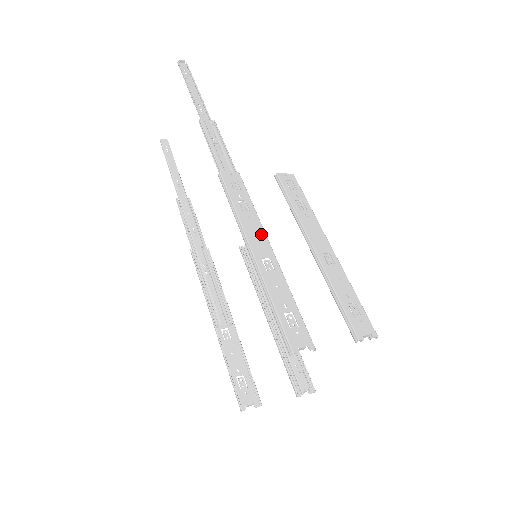
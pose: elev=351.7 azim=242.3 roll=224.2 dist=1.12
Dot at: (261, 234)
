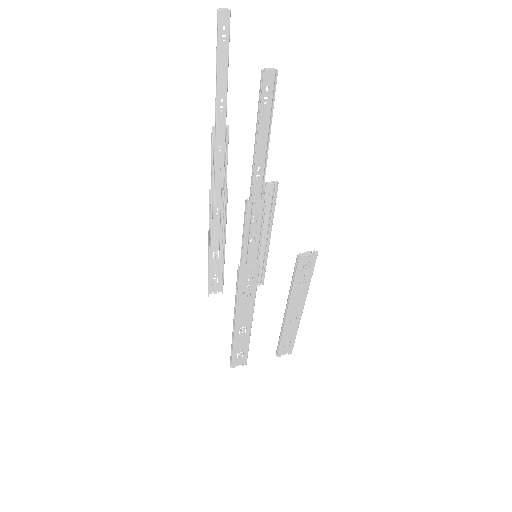
Dot at: (249, 313)
